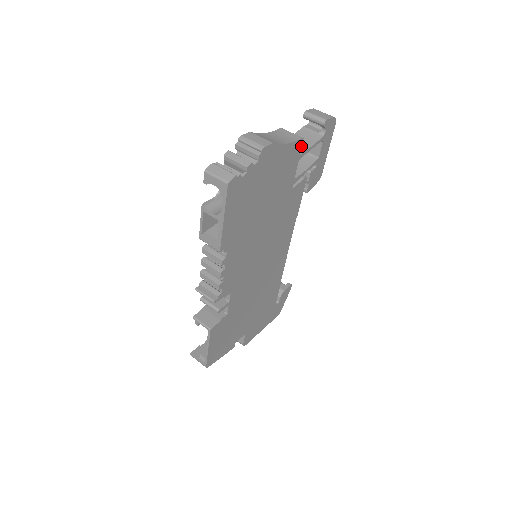
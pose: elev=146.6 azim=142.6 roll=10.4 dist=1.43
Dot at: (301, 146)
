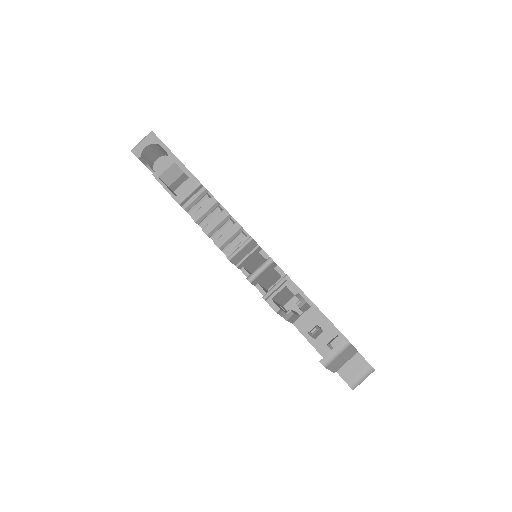
Dot at: occluded
